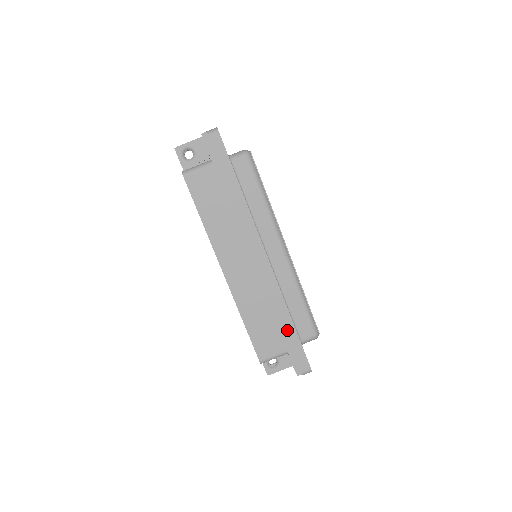
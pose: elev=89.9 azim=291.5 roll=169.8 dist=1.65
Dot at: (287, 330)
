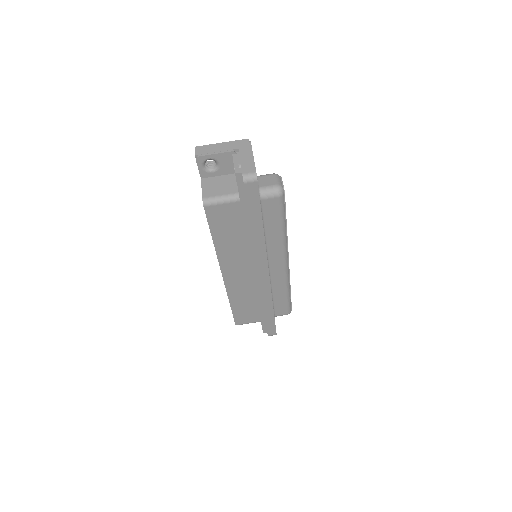
Dot at: (267, 315)
